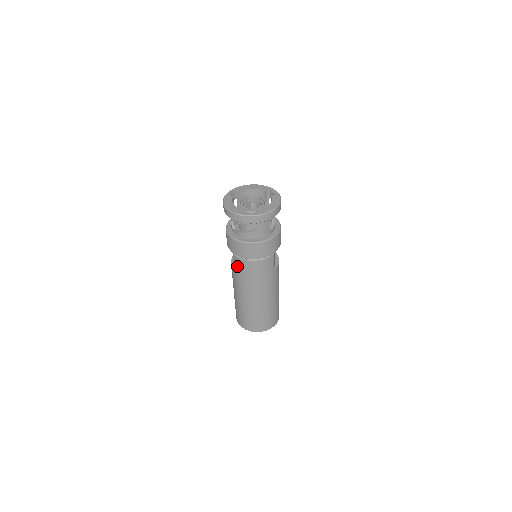
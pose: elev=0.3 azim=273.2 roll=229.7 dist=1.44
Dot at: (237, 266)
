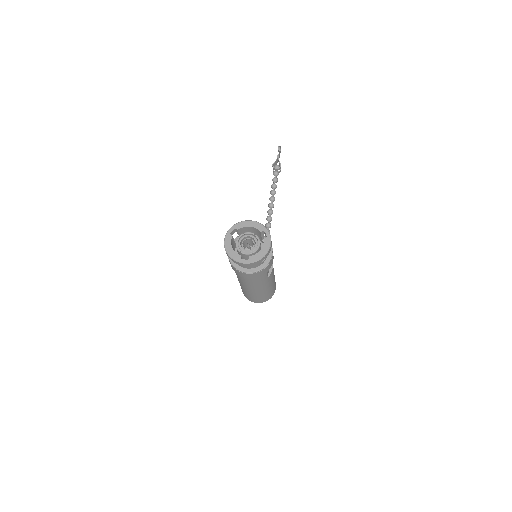
Dot at: (238, 275)
